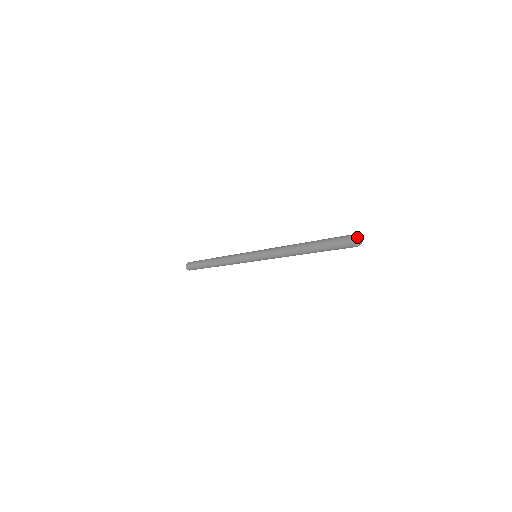
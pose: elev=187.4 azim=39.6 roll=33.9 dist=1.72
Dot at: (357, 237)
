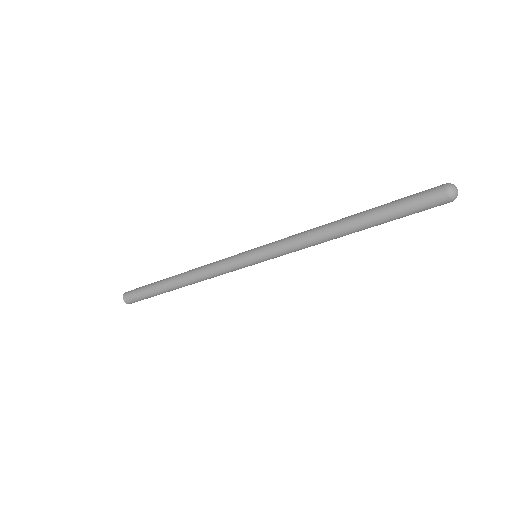
Dot at: (454, 188)
